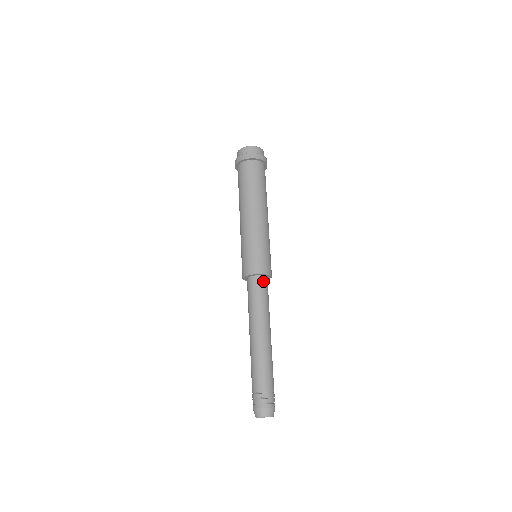
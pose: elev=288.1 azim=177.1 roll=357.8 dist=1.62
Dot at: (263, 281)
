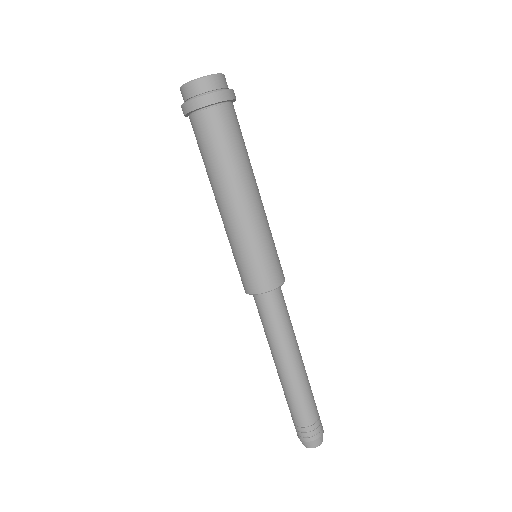
Dot at: (281, 291)
